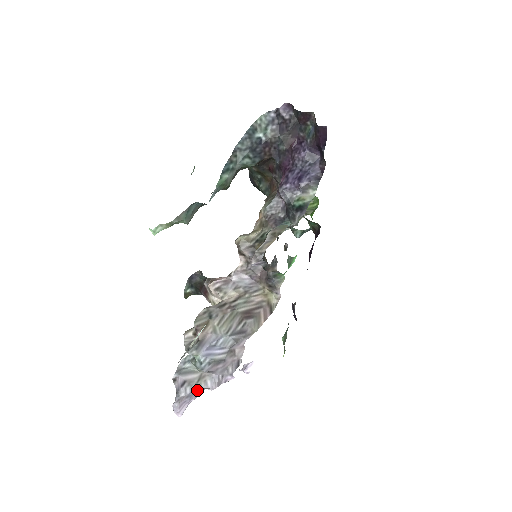
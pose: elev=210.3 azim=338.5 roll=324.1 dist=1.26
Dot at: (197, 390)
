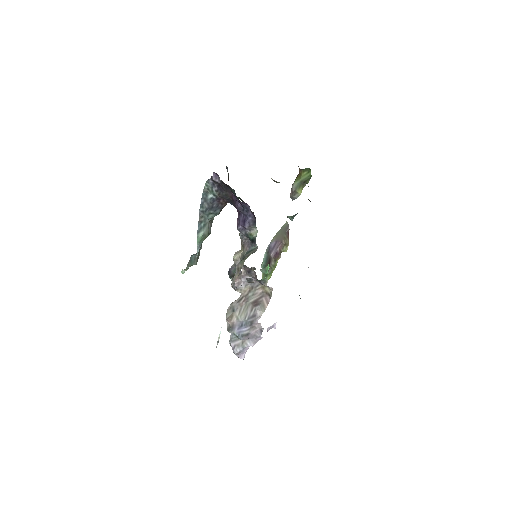
Dot at: (245, 347)
